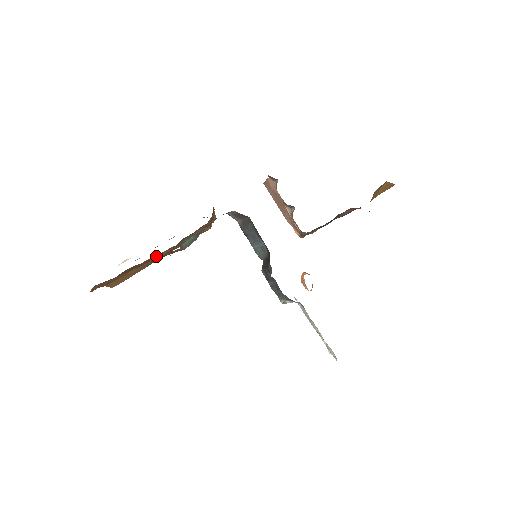
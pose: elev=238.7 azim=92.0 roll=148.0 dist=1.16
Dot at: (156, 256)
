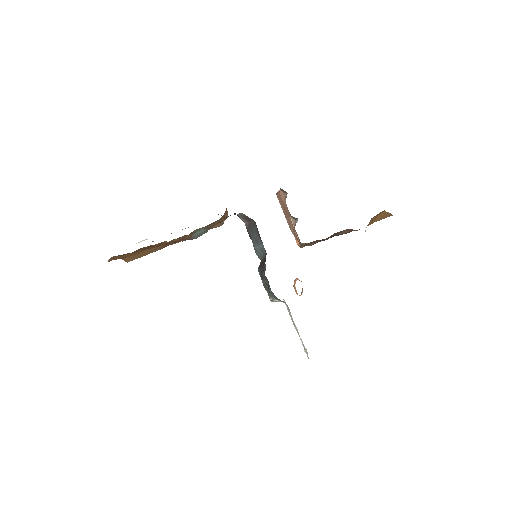
Dot at: (170, 241)
